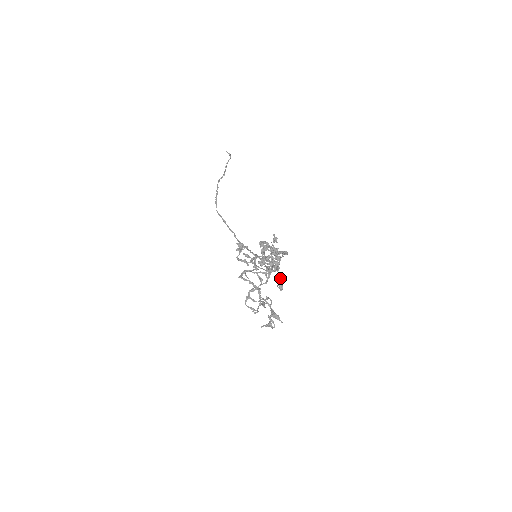
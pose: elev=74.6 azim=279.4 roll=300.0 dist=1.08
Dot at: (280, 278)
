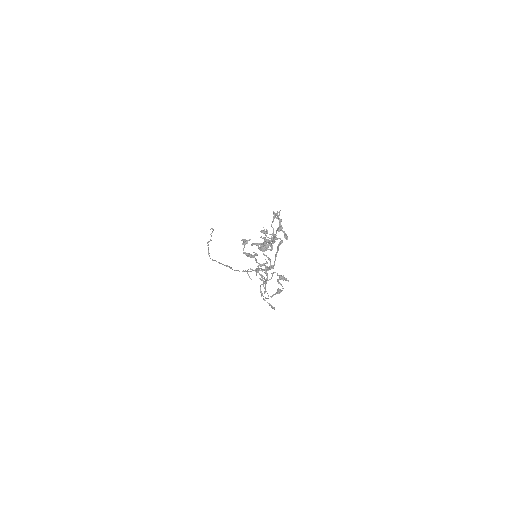
Dot at: (285, 233)
